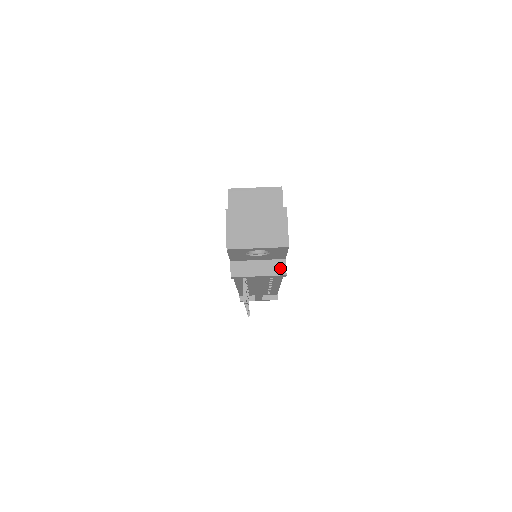
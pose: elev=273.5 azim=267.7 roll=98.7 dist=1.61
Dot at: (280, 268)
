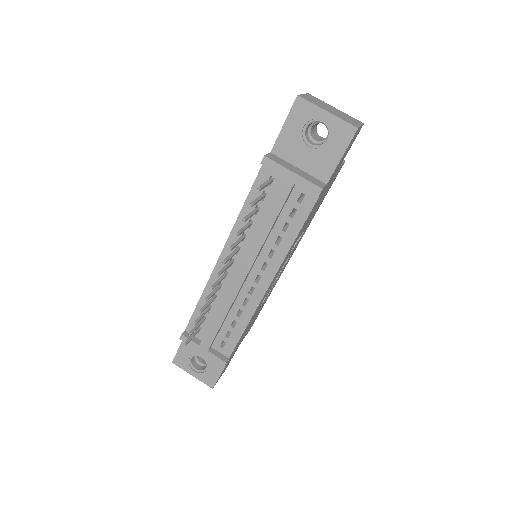
Dot at: (318, 183)
